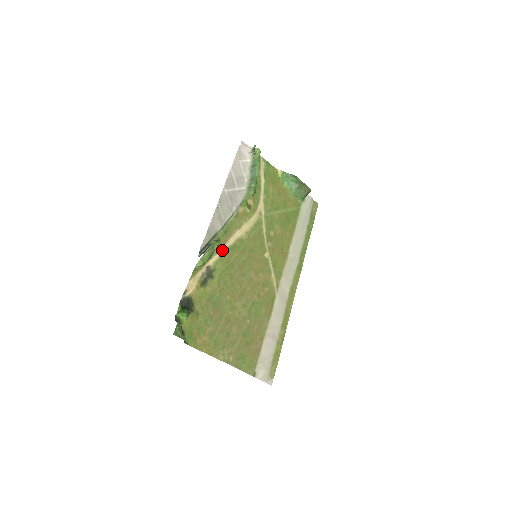
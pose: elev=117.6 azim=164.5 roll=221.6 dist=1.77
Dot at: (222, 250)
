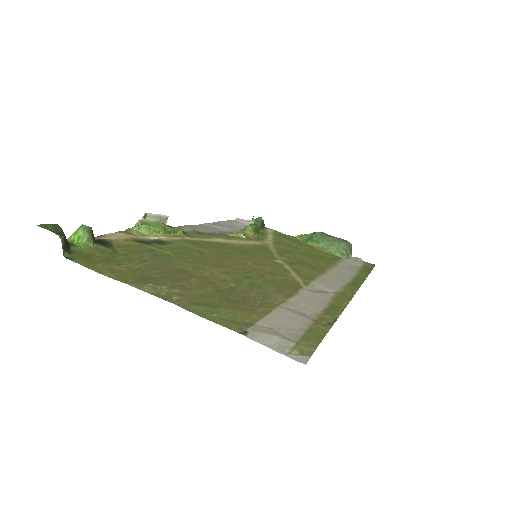
Dot at: (189, 239)
